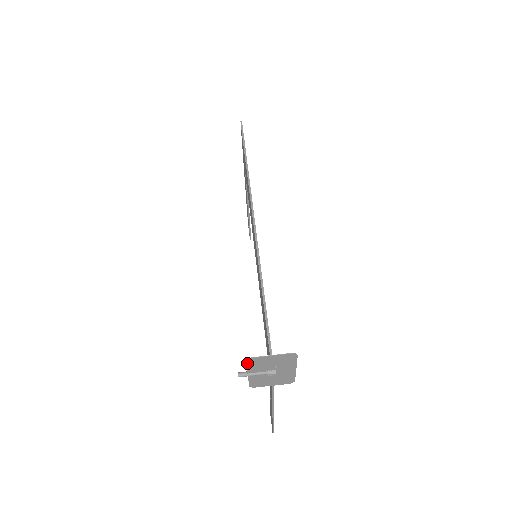
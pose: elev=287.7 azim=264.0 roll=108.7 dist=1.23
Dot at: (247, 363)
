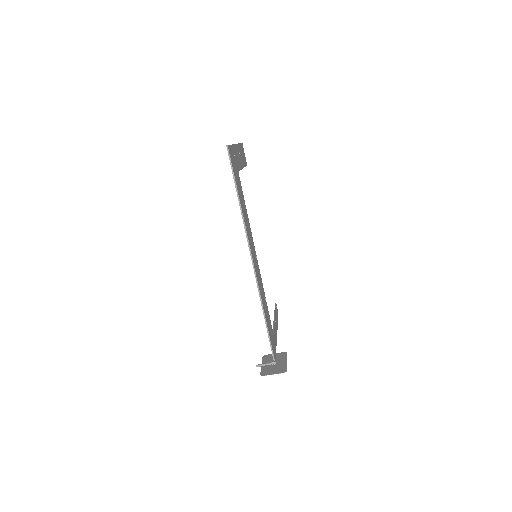
Dot at: (261, 373)
